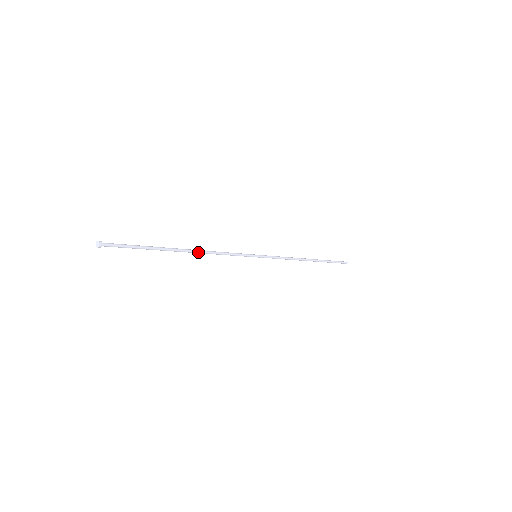
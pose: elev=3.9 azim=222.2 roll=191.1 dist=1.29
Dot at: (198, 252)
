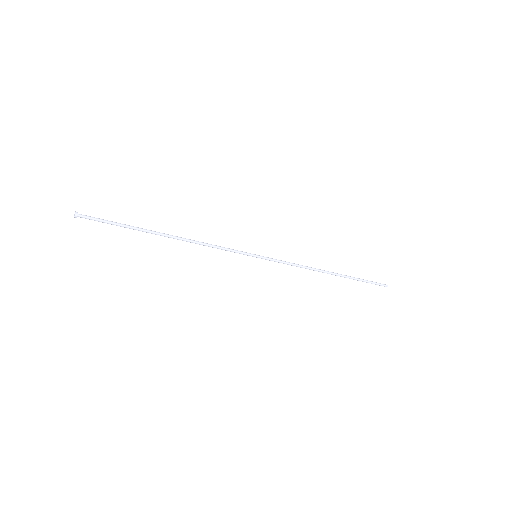
Dot at: (183, 239)
